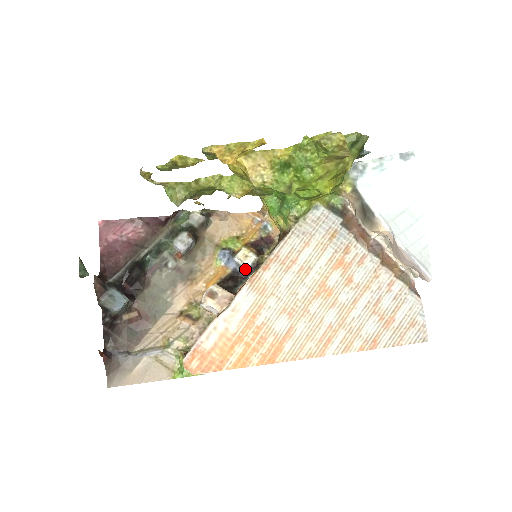
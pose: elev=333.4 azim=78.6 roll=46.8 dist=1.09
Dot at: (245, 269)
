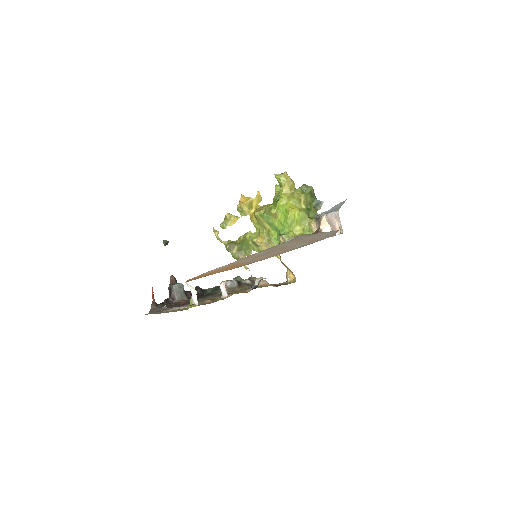
Dot at: occluded
